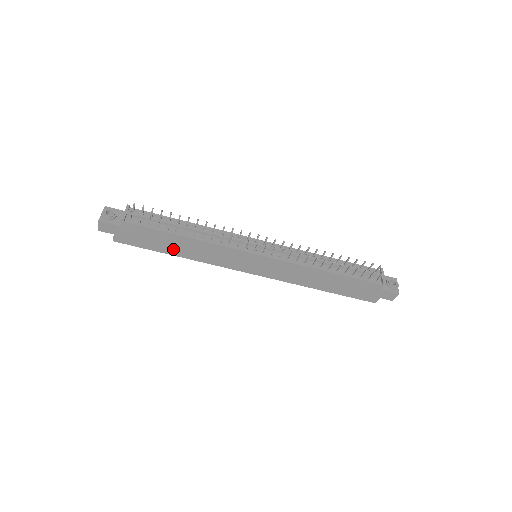
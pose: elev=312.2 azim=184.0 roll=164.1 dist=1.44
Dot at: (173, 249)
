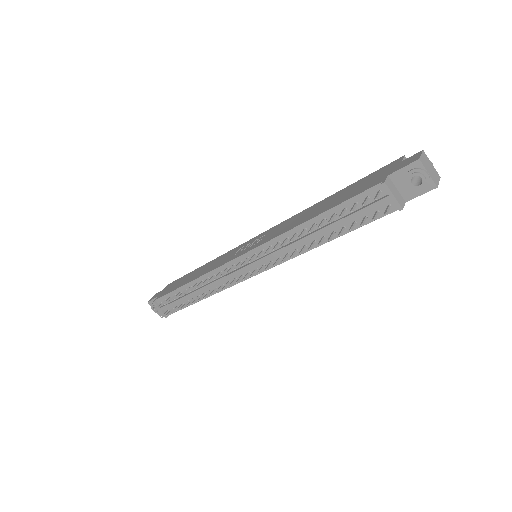
Dot at: occluded
